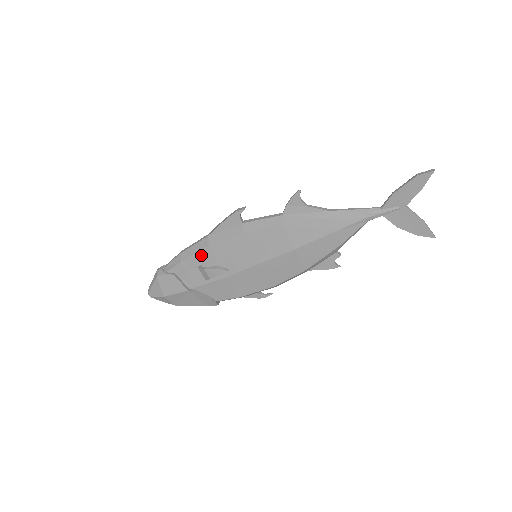
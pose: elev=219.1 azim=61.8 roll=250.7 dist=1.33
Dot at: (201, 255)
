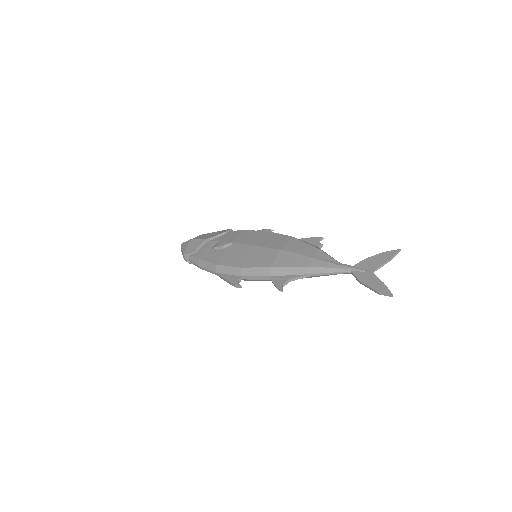
Dot at: occluded
